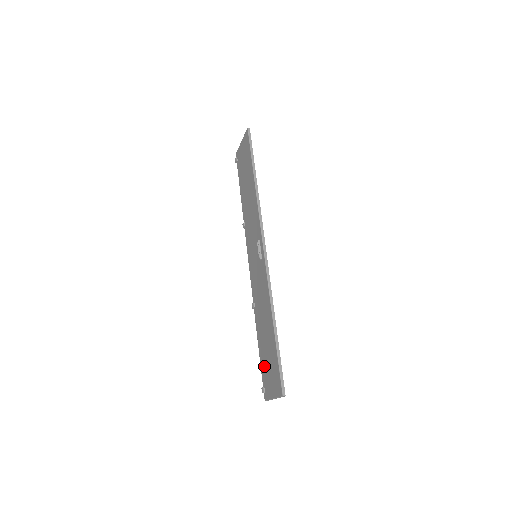
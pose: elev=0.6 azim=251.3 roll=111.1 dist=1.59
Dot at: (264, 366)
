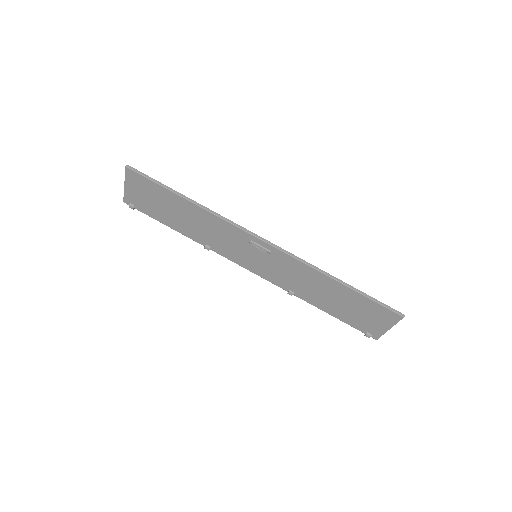
Dot at: (353, 320)
